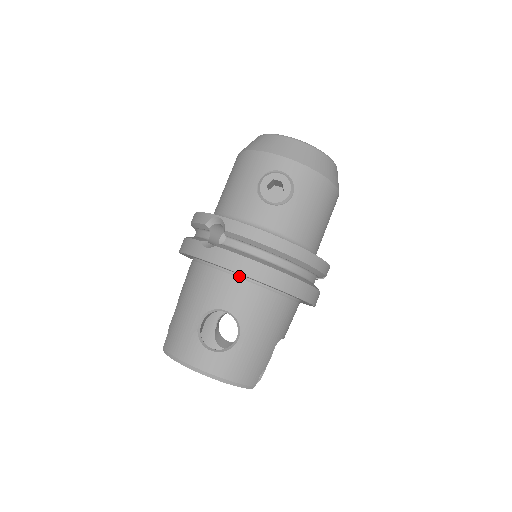
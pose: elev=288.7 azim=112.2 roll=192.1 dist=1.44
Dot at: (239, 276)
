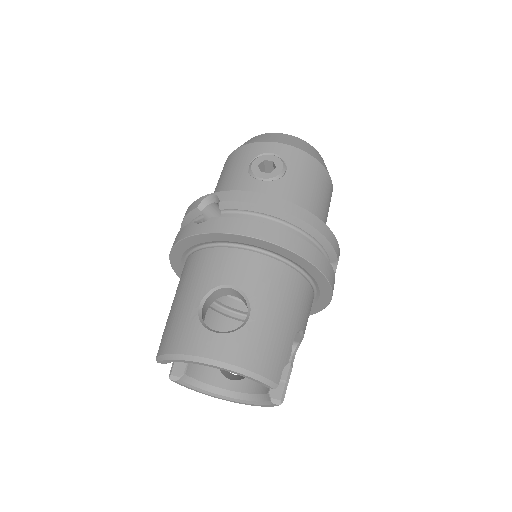
Dot at: (241, 248)
